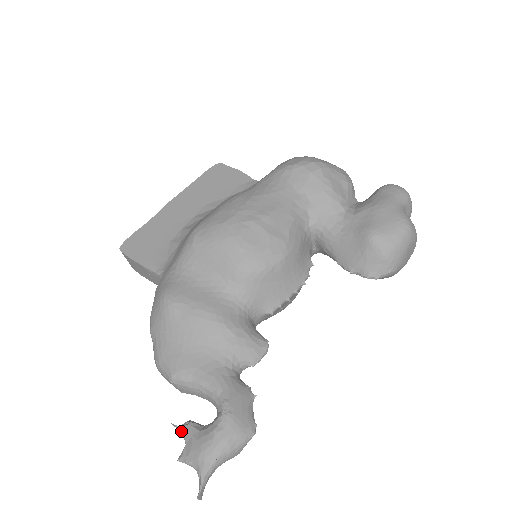
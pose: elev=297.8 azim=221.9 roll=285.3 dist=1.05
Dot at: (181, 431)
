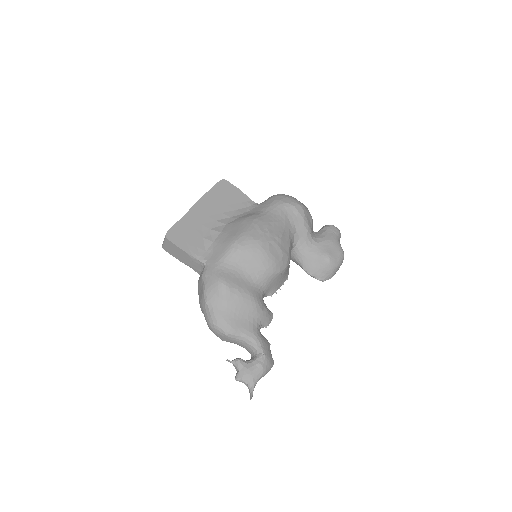
Dot at: (234, 364)
